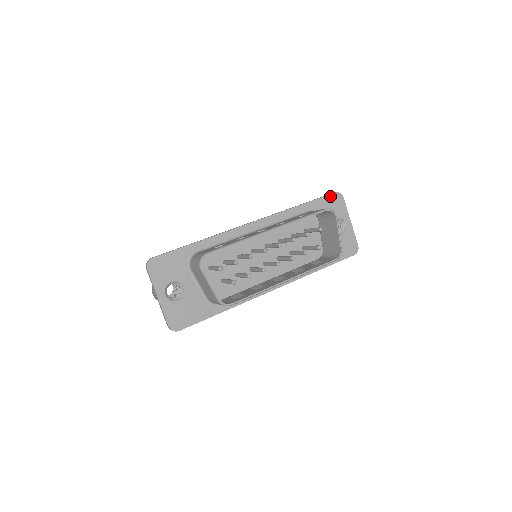
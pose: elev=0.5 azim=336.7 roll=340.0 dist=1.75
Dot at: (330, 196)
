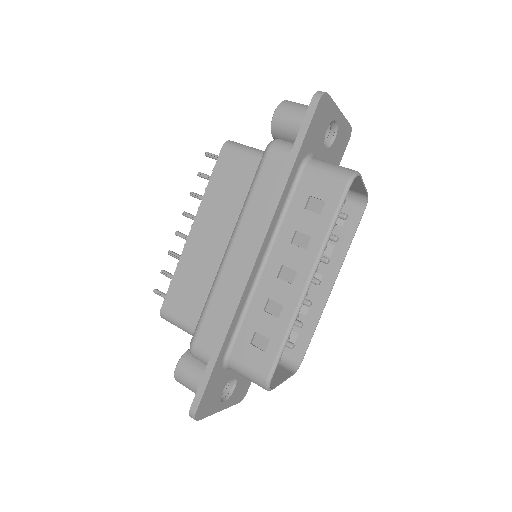
Dot at: (315, 115)
